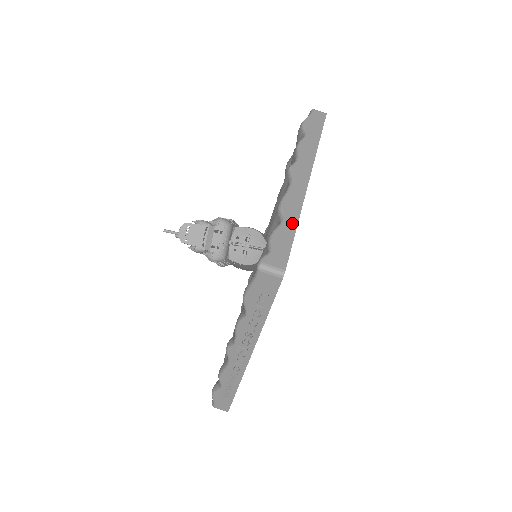
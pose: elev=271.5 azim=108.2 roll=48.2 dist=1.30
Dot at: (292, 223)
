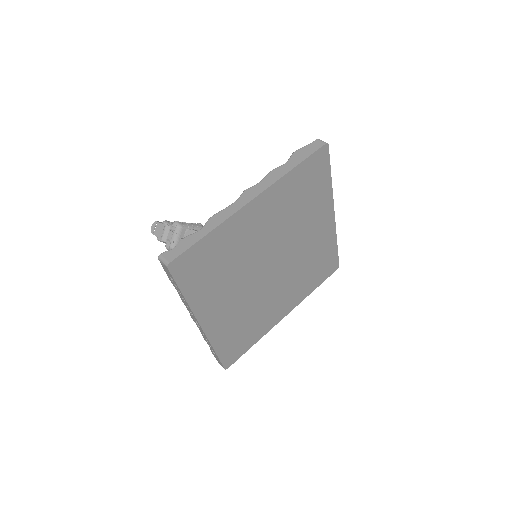
Dot at: (204, 233)
